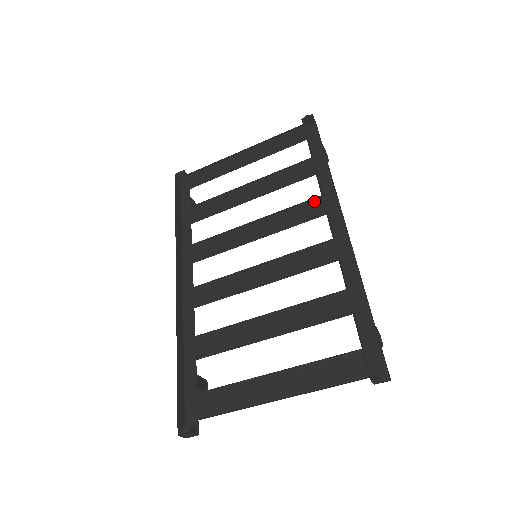
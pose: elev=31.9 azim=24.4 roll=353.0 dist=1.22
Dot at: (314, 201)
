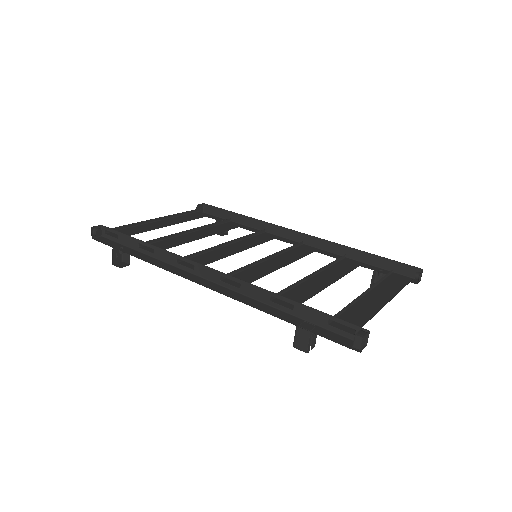
Dot at: (261, 234)
